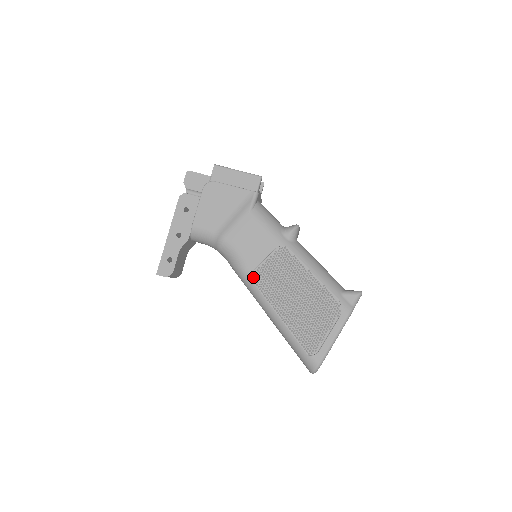
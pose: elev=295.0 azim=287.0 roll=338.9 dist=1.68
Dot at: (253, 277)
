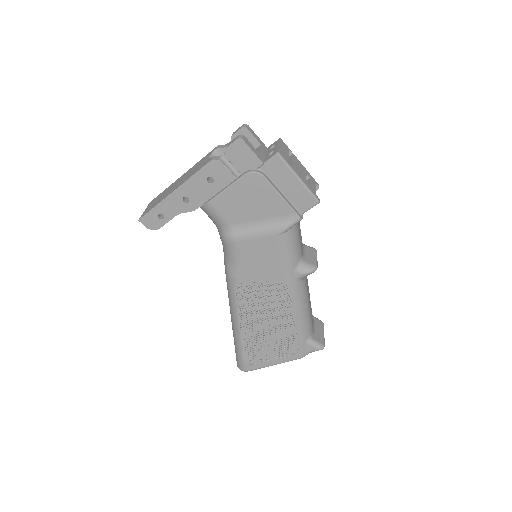
Dot at: (238, 288)
